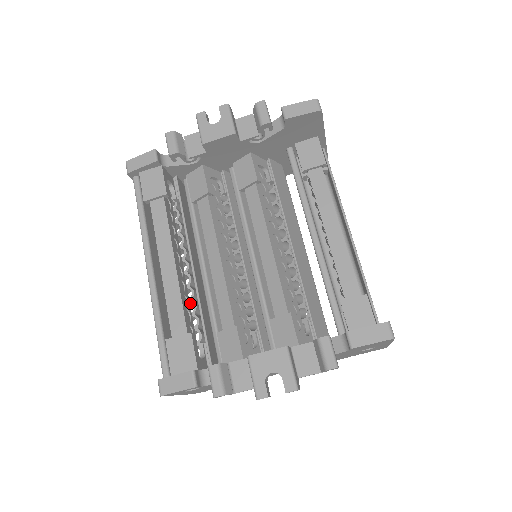
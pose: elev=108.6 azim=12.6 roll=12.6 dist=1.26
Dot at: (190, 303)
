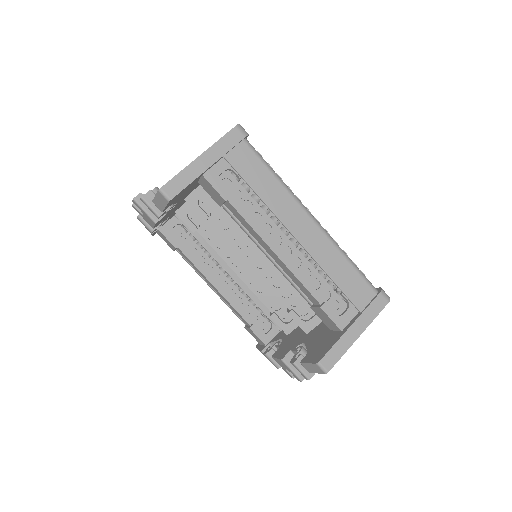
Dot at: occluded
